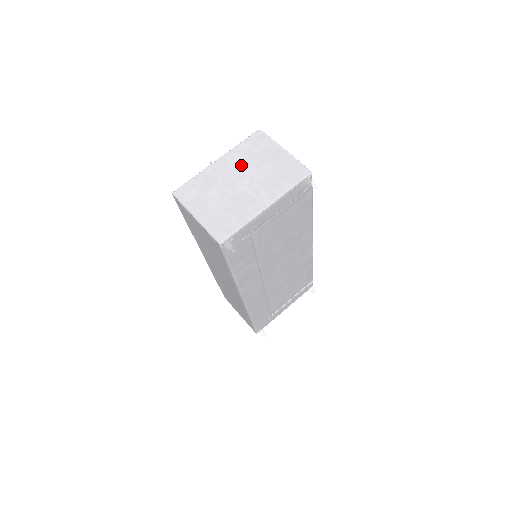
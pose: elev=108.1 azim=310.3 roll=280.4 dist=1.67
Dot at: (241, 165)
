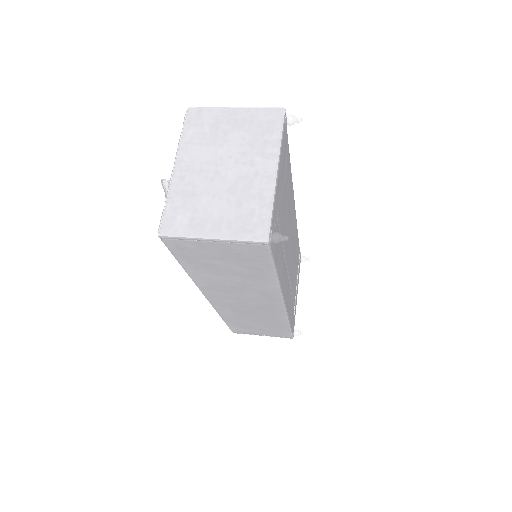
Dot at: (206, 153)
